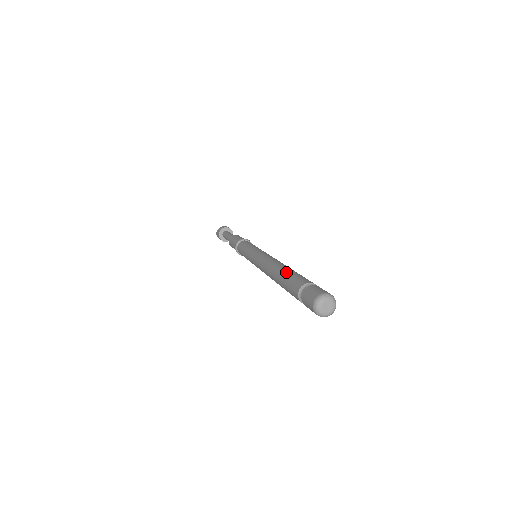
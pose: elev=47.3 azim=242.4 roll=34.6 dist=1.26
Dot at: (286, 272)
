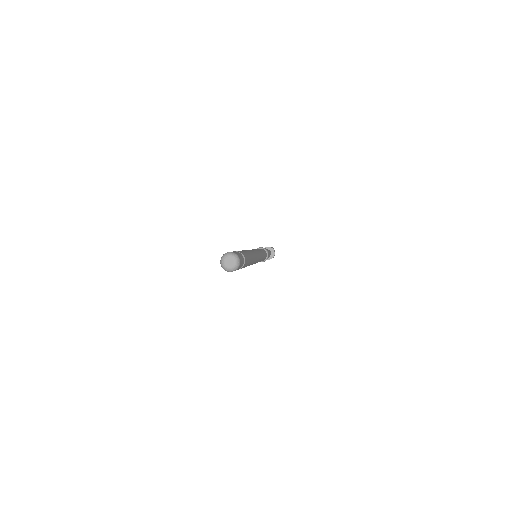
Dot at: occluded
